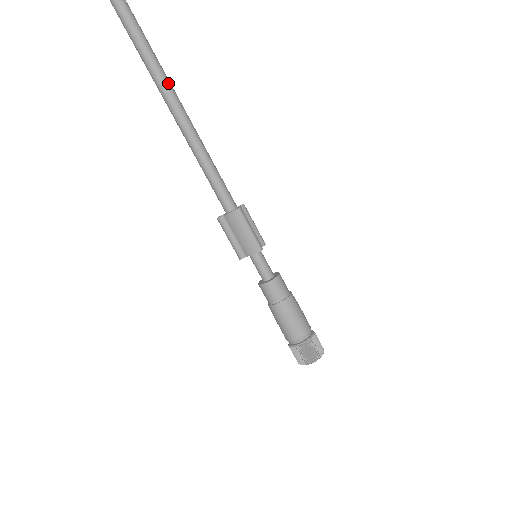
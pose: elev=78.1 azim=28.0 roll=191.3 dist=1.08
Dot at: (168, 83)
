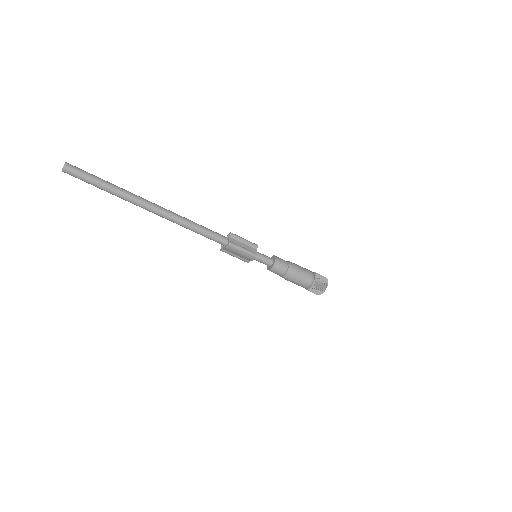
Dot at: (142, 201)
